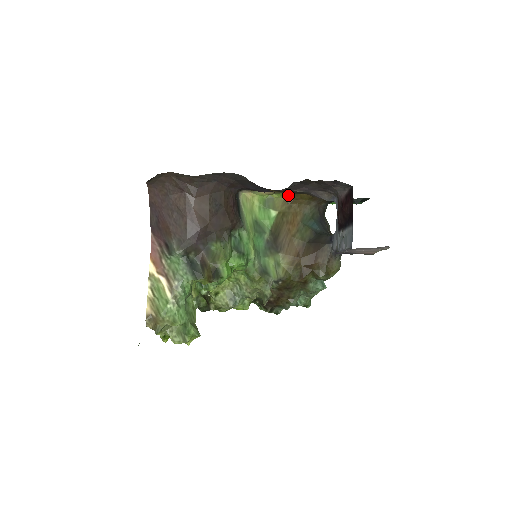
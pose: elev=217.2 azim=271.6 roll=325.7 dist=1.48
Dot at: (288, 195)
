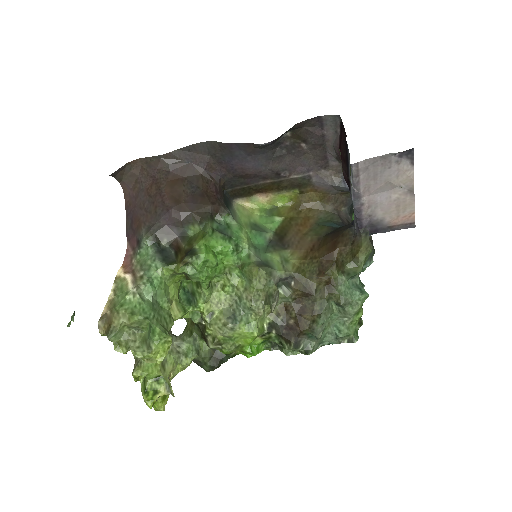
Dot at: (294, 200)
